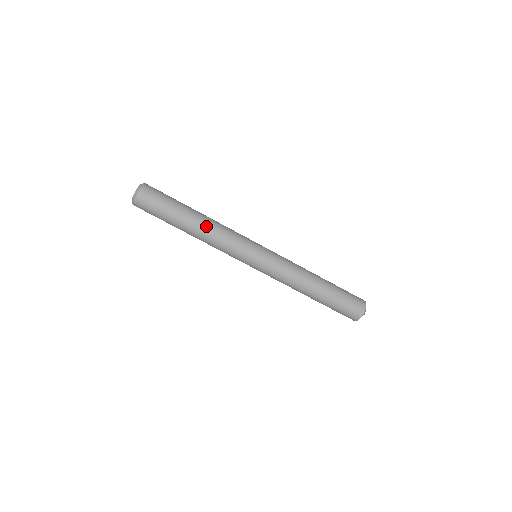
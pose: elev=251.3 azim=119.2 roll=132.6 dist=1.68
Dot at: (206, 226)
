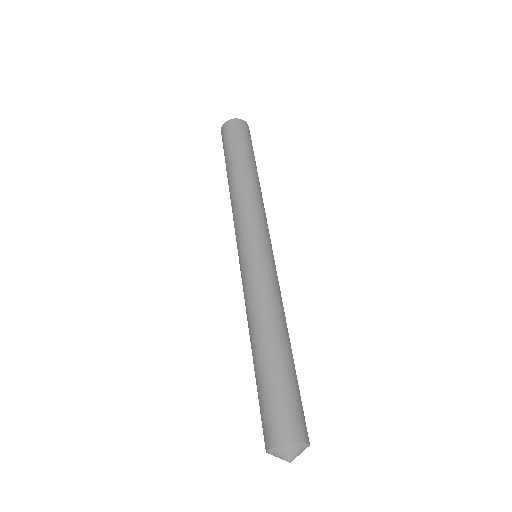
Dot at: (244, 182)
